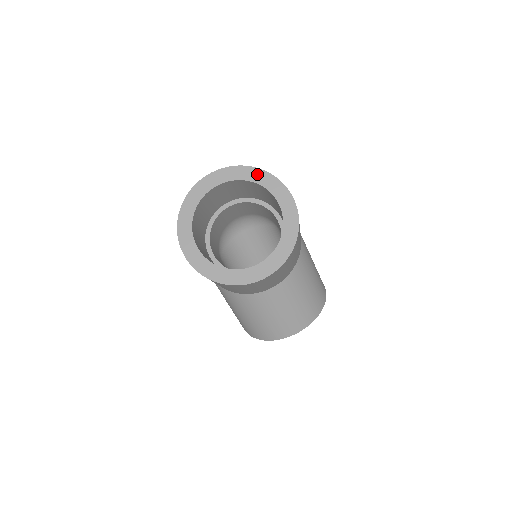
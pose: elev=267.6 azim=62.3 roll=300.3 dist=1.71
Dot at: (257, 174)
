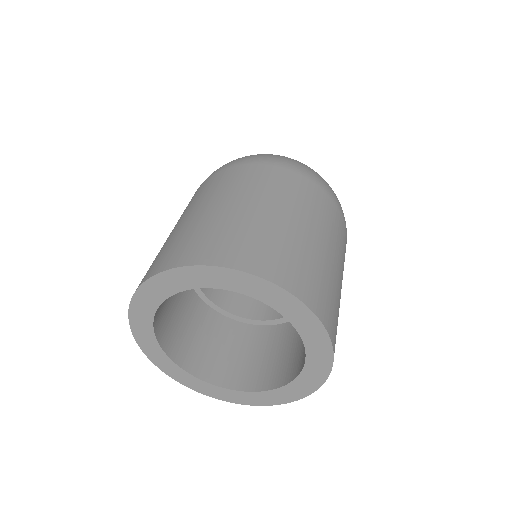
Dot at: (318, 338)
